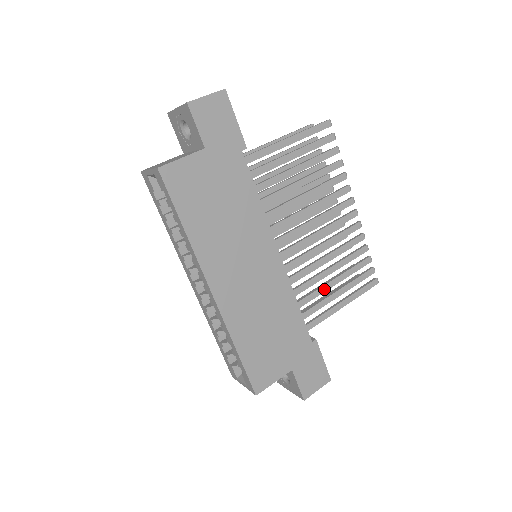
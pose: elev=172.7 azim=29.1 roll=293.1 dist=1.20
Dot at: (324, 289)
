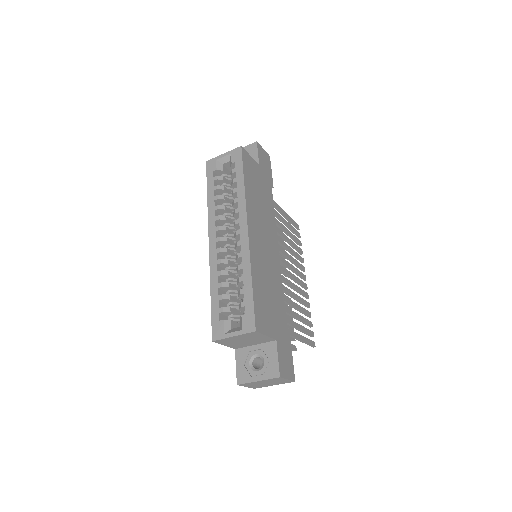
Dot at: (291, 312)
